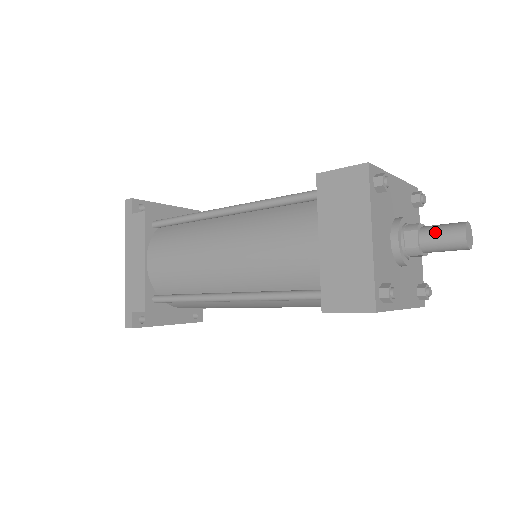
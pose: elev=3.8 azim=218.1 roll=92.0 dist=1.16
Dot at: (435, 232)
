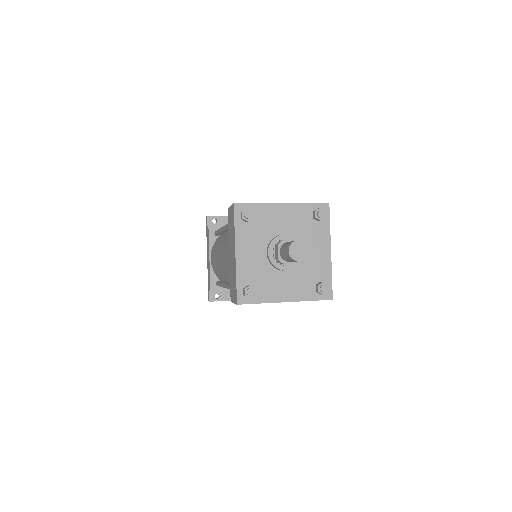
Dot at: (283, 248)
